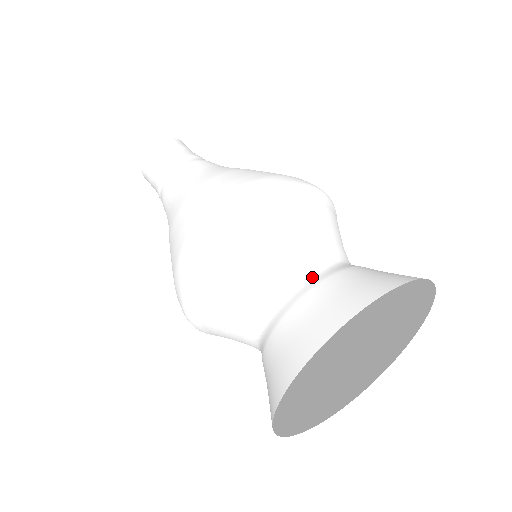
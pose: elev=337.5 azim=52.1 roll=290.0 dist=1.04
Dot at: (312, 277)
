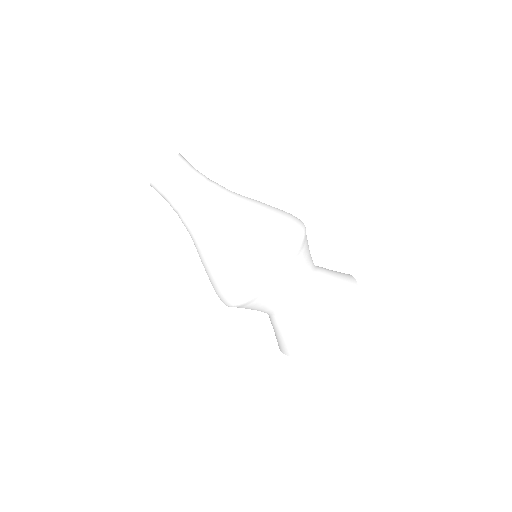
Dot at: (313, 288)
